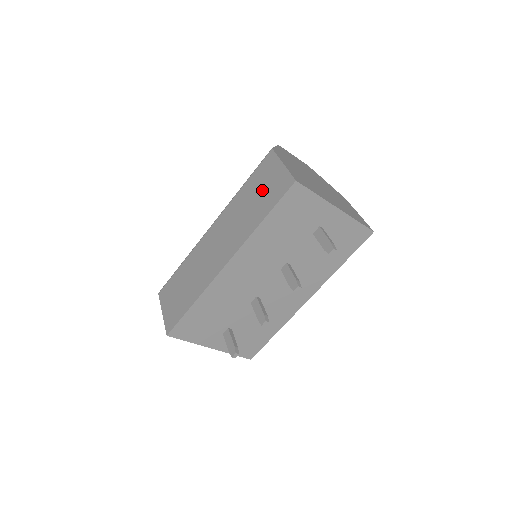
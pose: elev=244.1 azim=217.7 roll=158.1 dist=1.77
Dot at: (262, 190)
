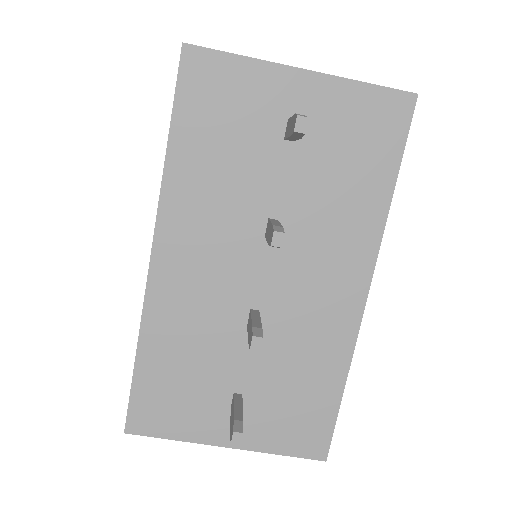
Dot at: occluded
